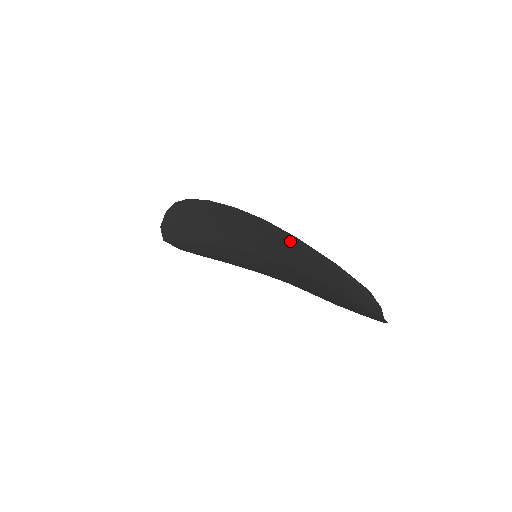
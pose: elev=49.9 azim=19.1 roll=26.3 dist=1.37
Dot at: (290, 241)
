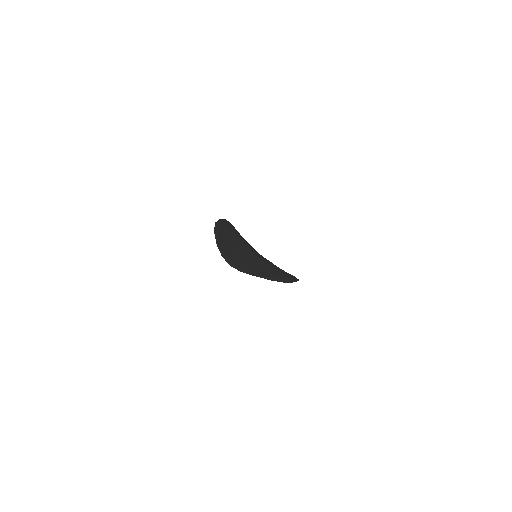
Dot at: occluded
